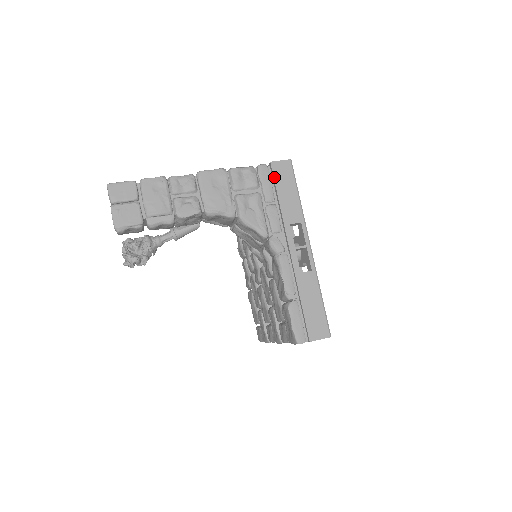
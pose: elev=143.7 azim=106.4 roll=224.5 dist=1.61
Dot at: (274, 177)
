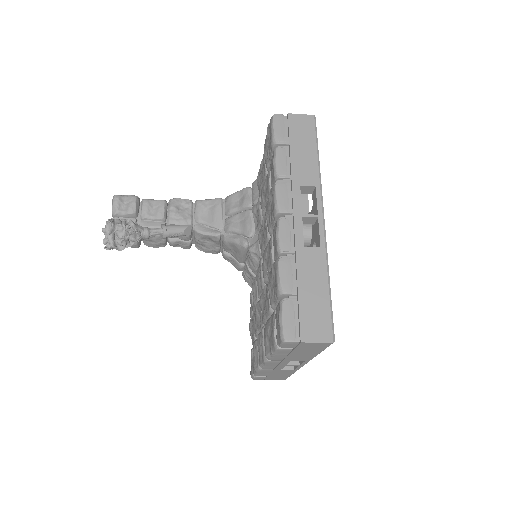
Dot at: occluded
